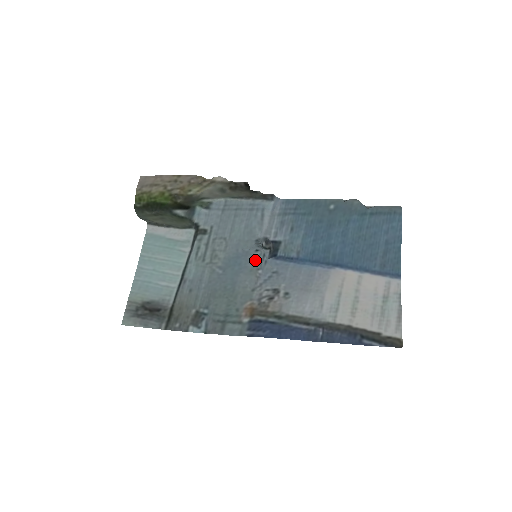
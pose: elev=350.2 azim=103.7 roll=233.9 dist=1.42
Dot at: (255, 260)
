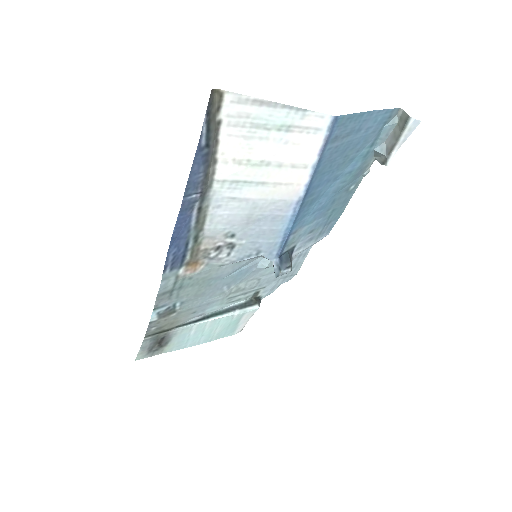
Dot at: occluded
